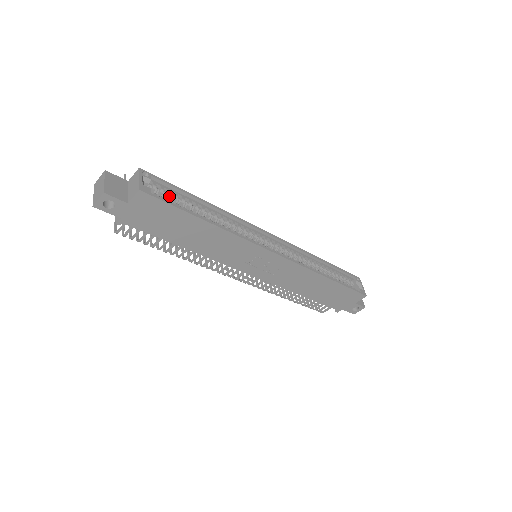
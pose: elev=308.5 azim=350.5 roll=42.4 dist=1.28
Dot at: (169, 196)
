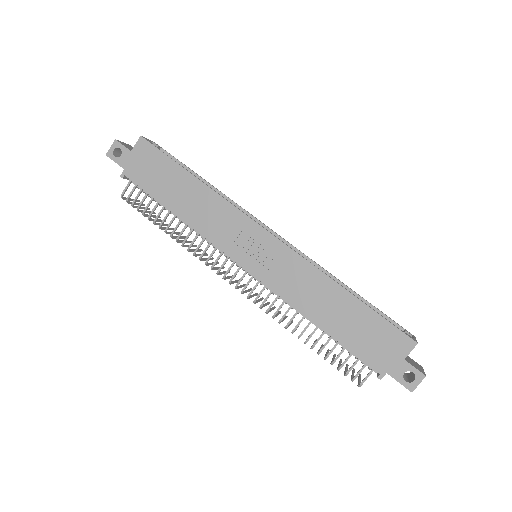
Dot at: occluded
